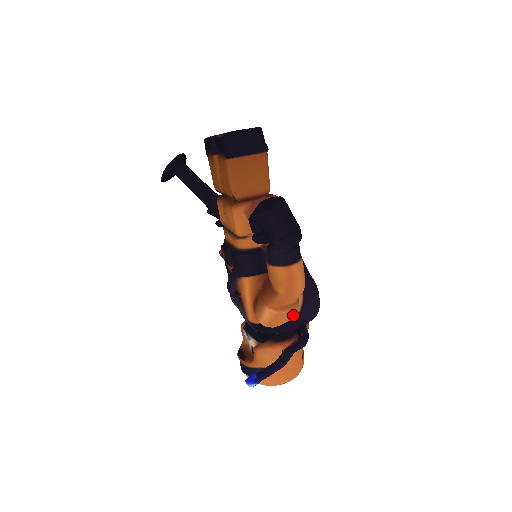
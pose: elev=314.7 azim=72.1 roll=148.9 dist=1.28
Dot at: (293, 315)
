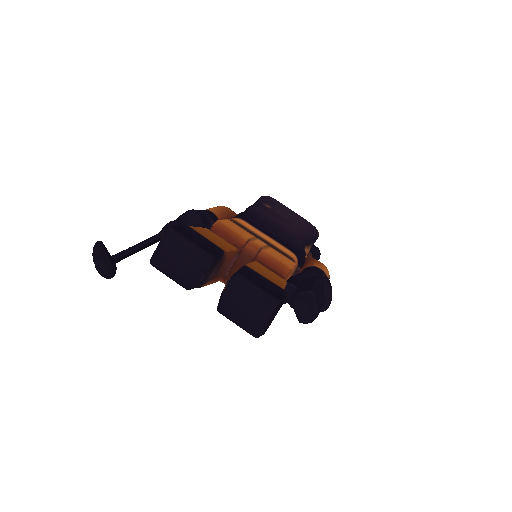
Dot at: occluded
